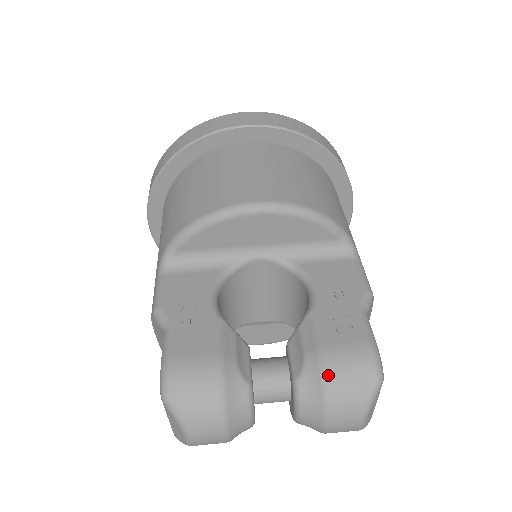
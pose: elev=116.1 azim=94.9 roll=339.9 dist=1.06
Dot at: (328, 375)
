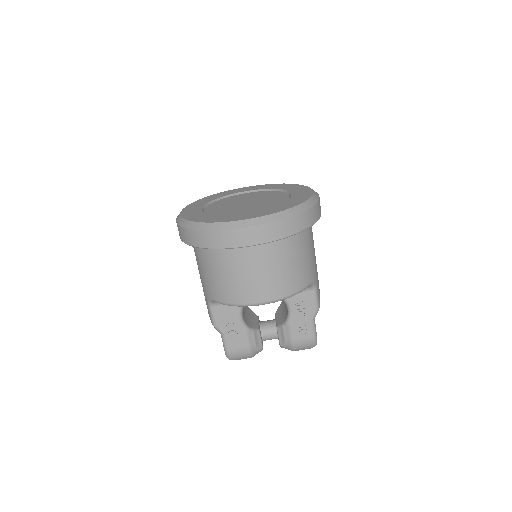
Dot at: (294, 349)
